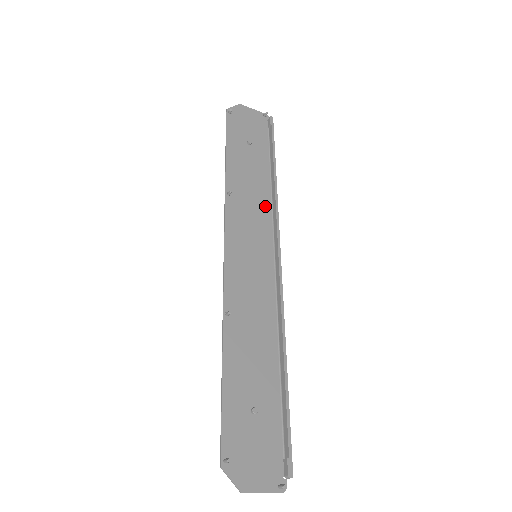
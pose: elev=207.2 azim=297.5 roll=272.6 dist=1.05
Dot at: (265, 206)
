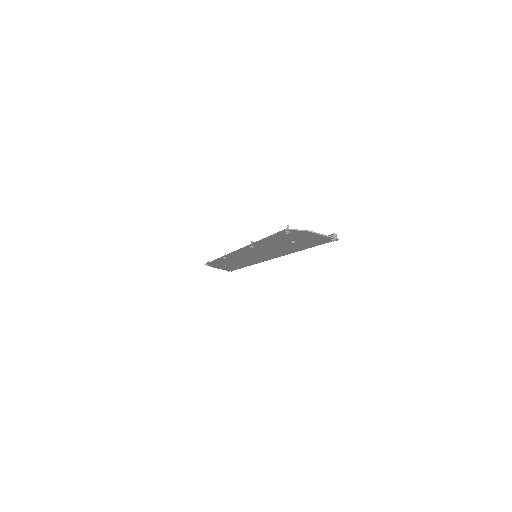
Dot at: (250, 263)
